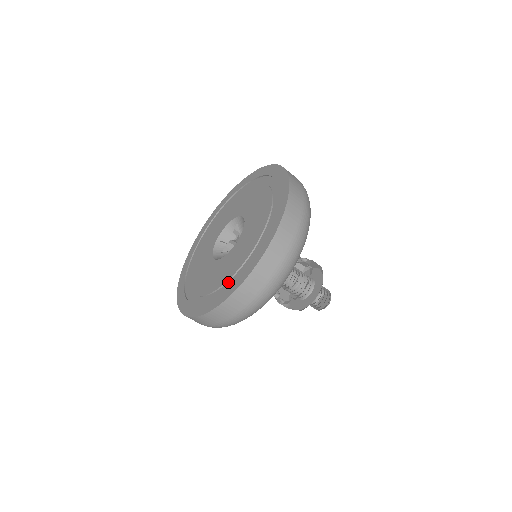
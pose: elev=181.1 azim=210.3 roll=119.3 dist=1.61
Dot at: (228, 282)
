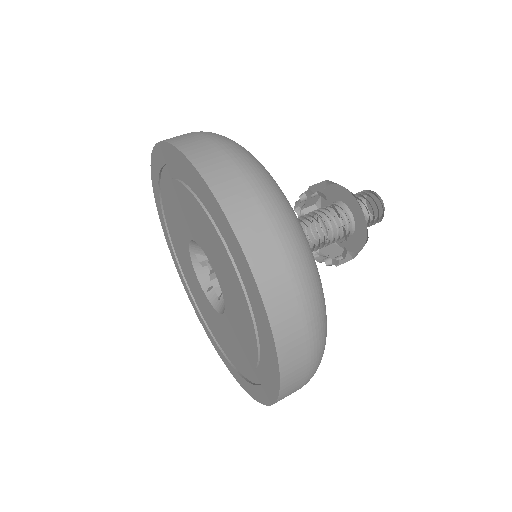
Dot at: (253, 316)
